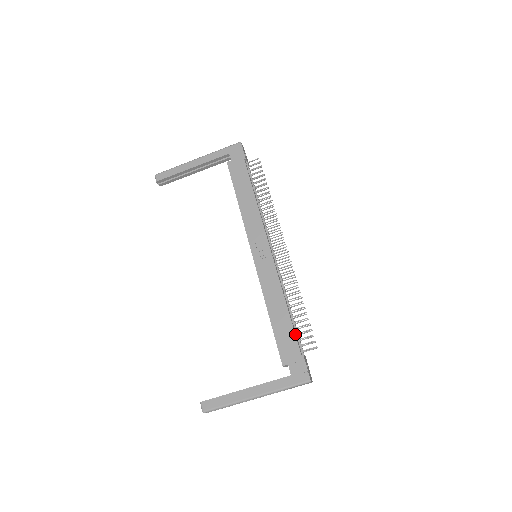
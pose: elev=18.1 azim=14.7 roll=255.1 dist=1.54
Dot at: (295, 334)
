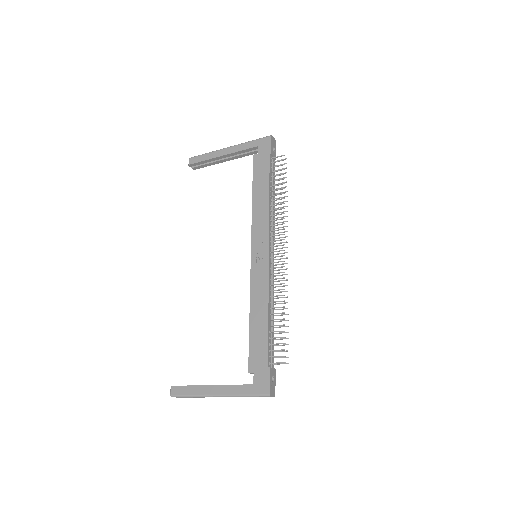
Dot at: (268, 344)
